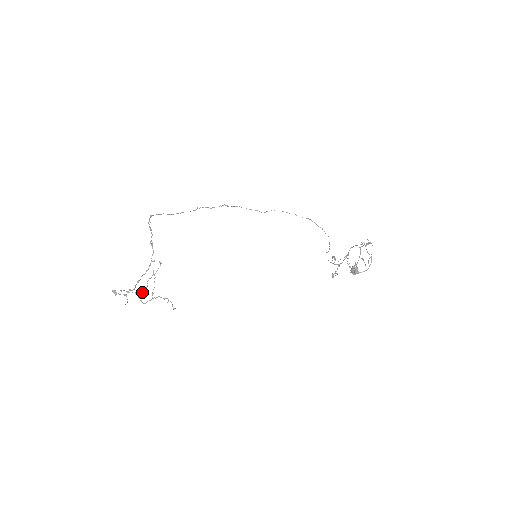
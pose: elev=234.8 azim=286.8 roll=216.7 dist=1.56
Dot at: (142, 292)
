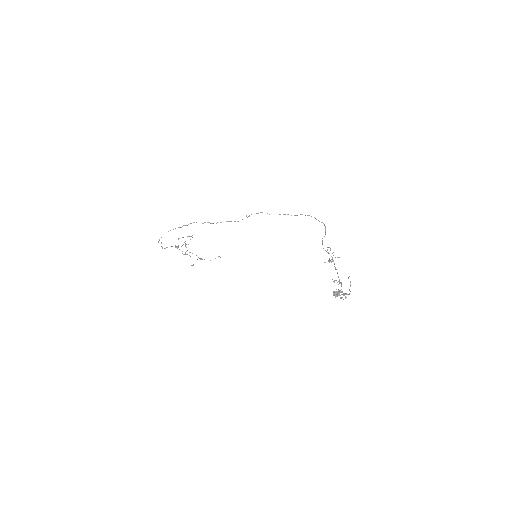
Dot at: occluded
